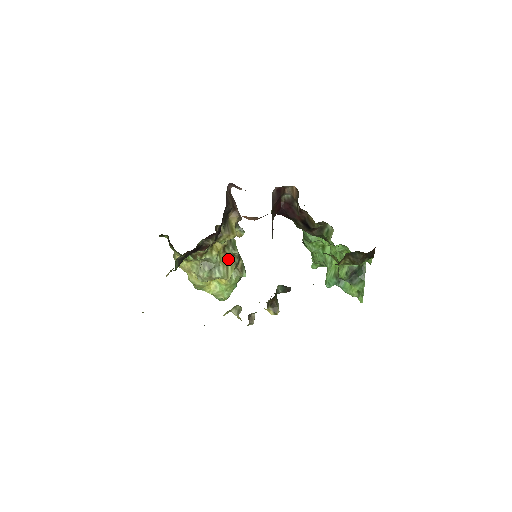
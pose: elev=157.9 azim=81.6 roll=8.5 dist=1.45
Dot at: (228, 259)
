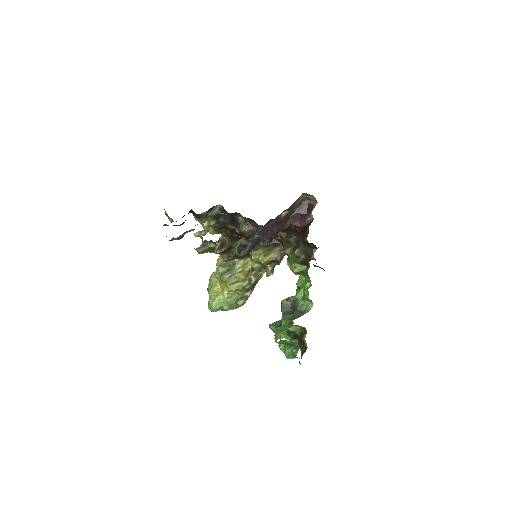
Dot at: (244, 280)
